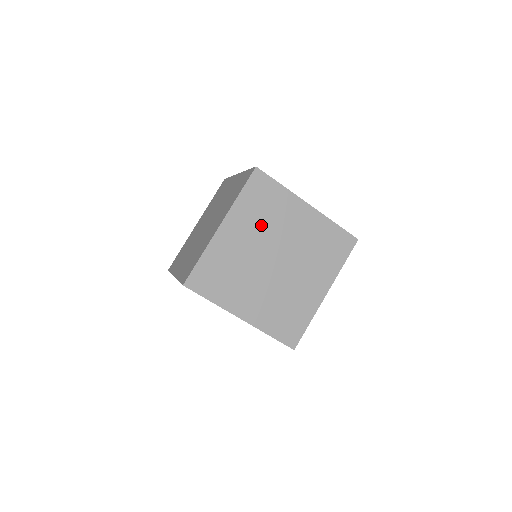
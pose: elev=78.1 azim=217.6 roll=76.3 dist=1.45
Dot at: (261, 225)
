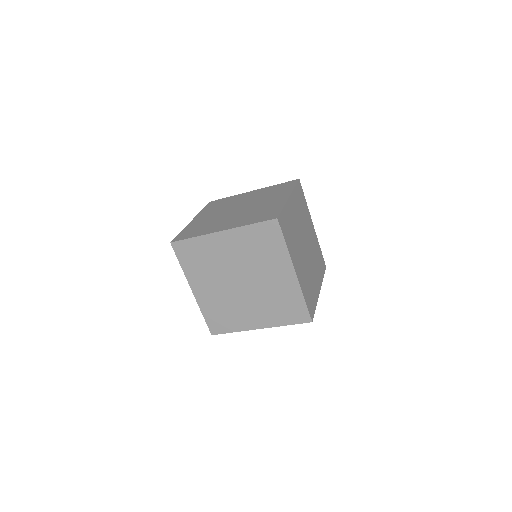
Dot at: (301, 216)
